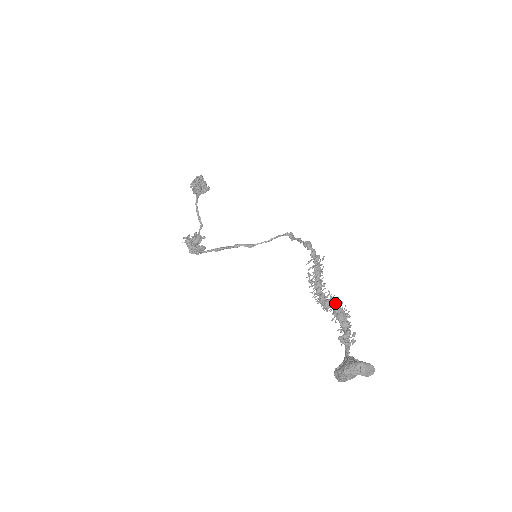
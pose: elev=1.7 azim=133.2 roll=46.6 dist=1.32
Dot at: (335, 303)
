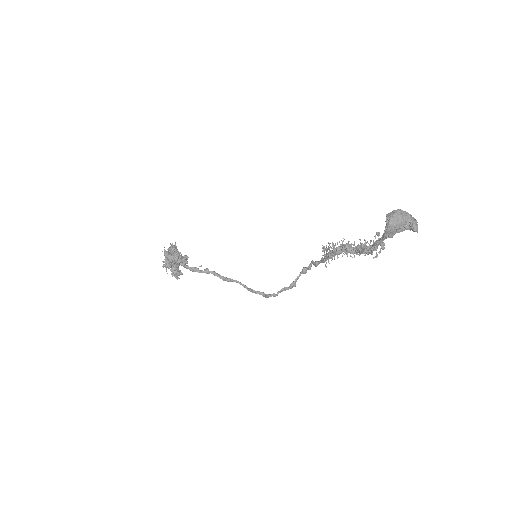
Dot at: occluded
